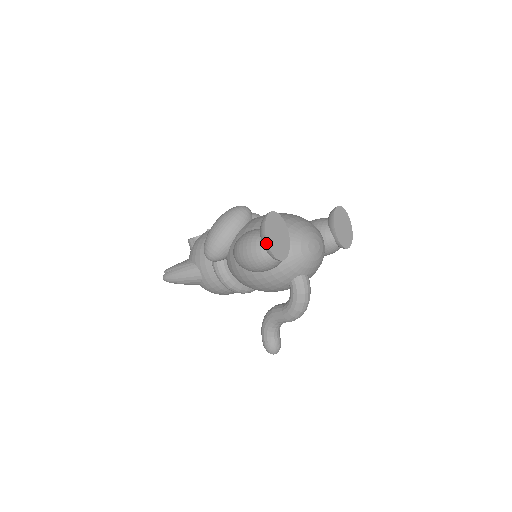
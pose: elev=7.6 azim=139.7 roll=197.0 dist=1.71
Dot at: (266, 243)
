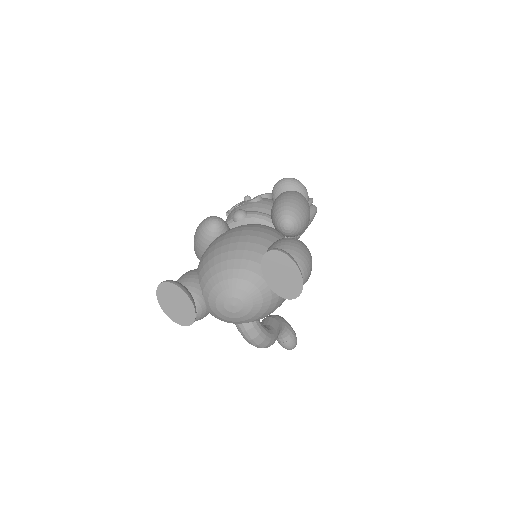
Dot at: (165, 312)
